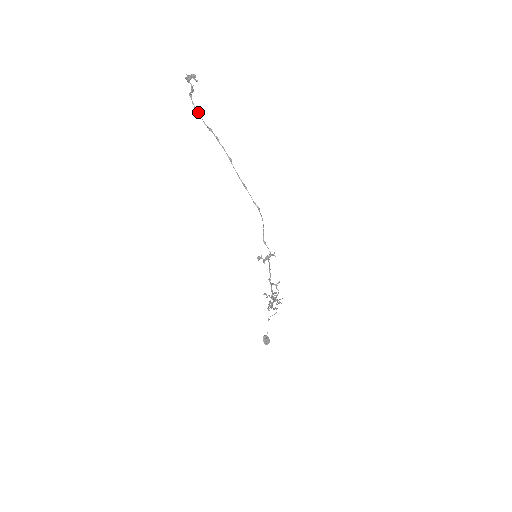
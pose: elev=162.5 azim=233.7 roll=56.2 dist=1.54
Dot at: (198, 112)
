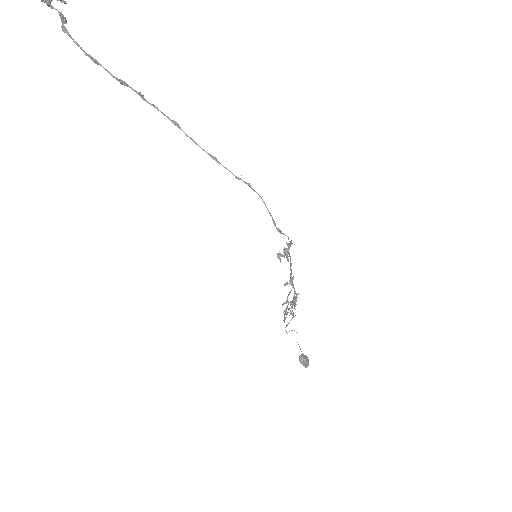
Dot at: (91, 57)
